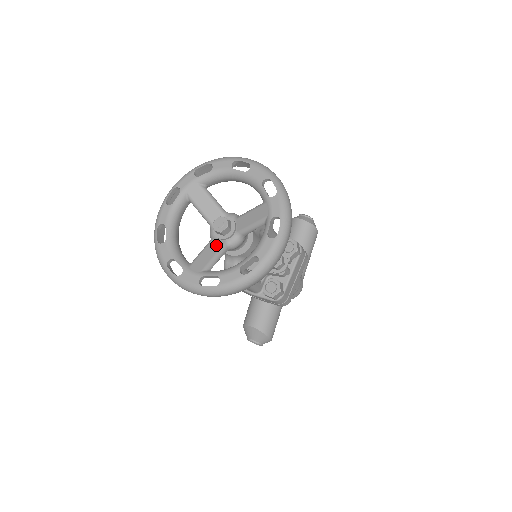
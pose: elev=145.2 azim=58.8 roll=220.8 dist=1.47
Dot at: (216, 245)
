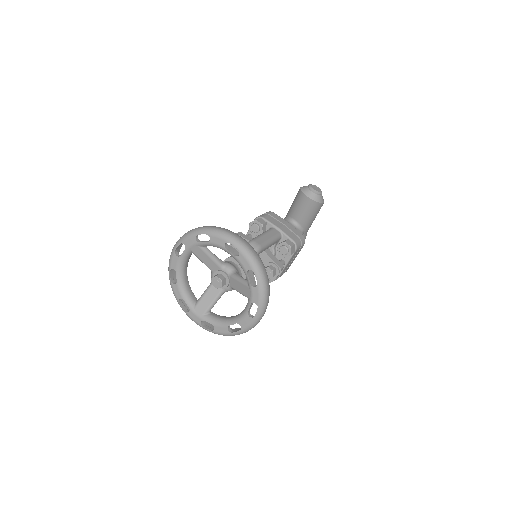
Dot at: (214, 291)
